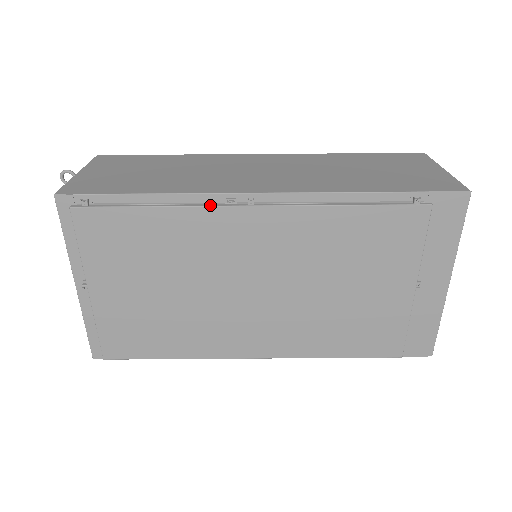
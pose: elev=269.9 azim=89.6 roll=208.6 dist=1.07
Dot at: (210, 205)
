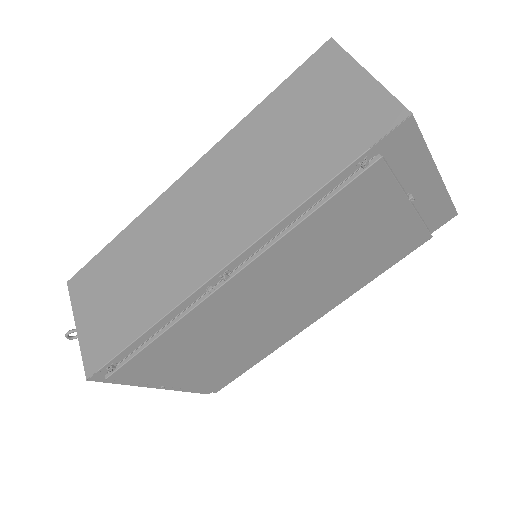
Dot at: (197, 304)
